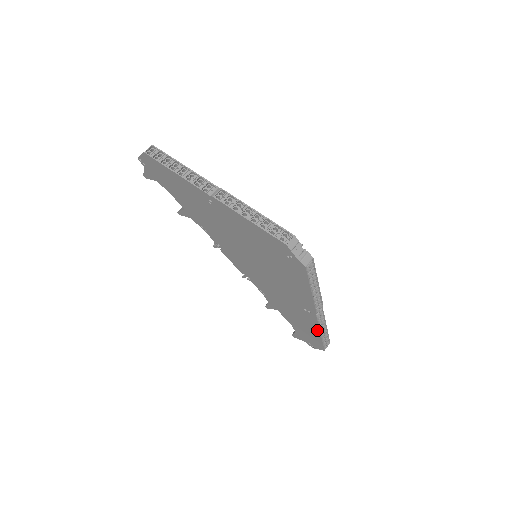
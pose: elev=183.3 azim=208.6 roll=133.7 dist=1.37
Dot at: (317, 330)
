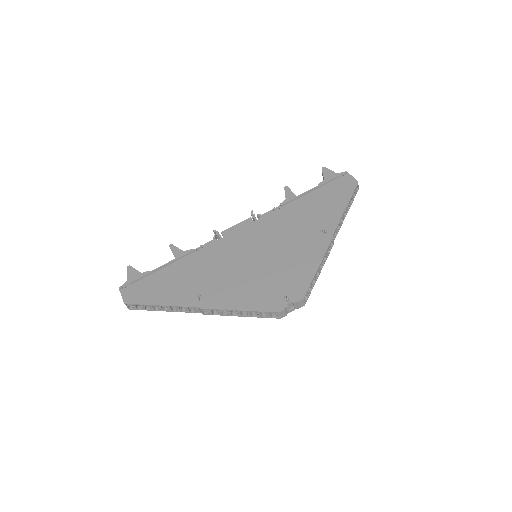
Dot at: occluded
